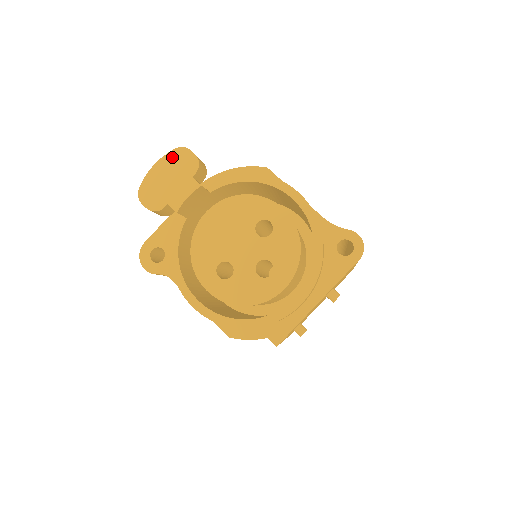
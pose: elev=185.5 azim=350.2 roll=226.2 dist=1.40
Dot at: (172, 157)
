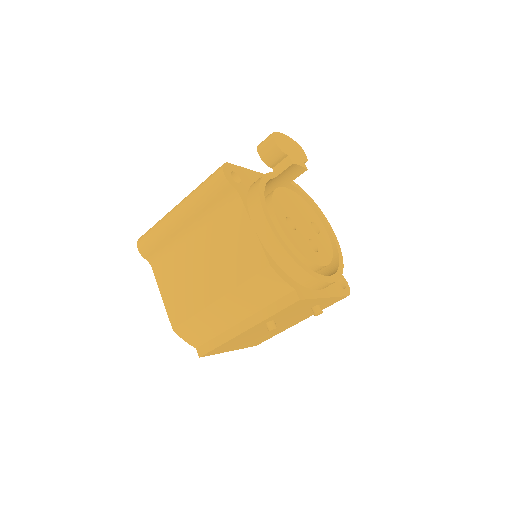
Dot at: (295, 143)
